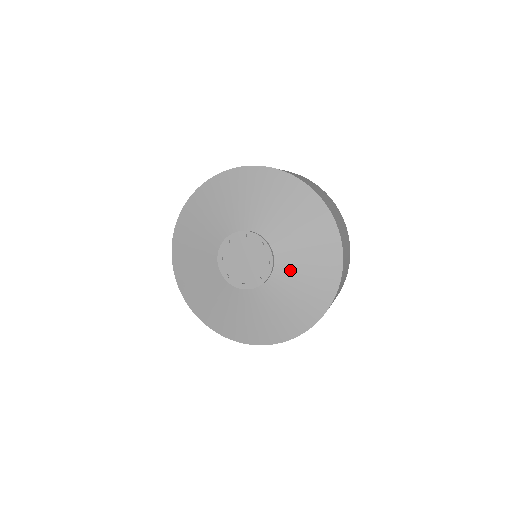
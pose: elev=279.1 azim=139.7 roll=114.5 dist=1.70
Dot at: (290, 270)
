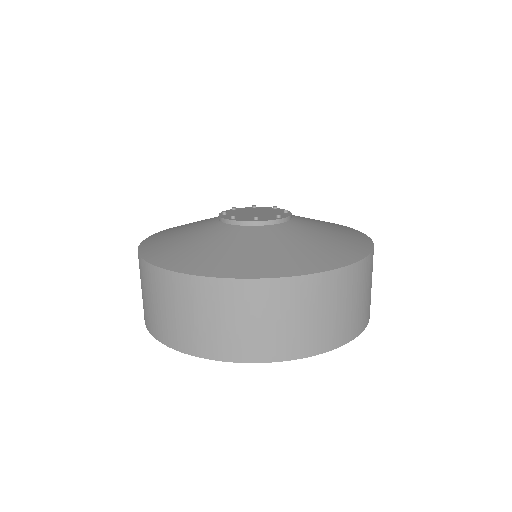
Dot at: occluded
